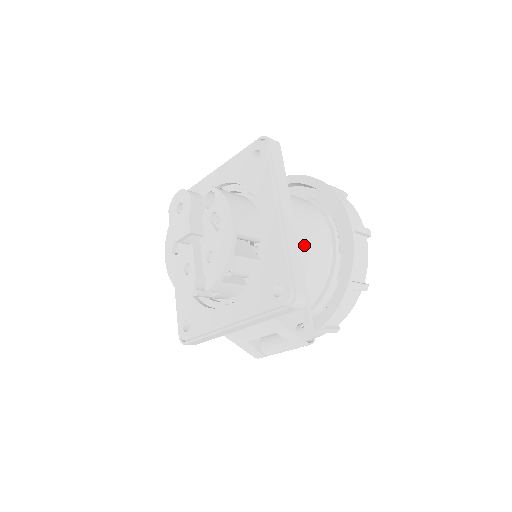
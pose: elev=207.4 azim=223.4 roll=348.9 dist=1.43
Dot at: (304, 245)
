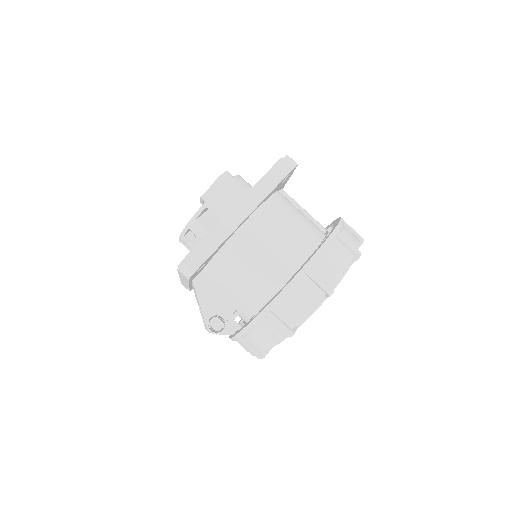
Dot at: (254, 253)
